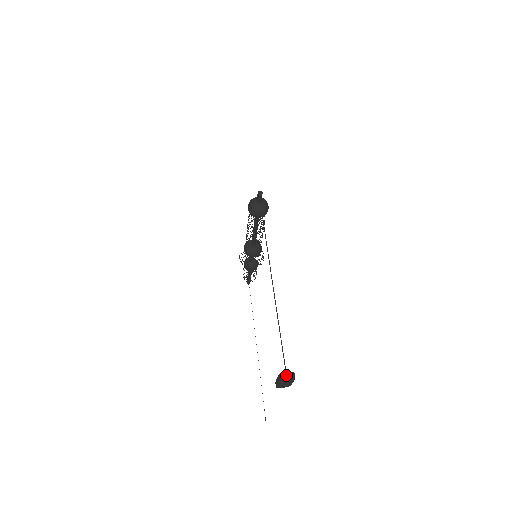
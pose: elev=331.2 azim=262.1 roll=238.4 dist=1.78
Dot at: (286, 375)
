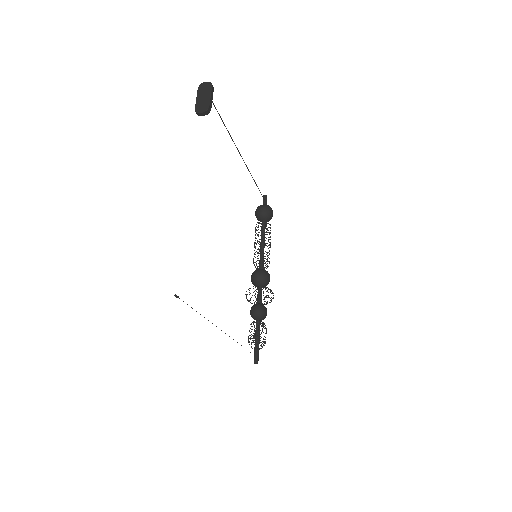
Dot at: (205, 84)
